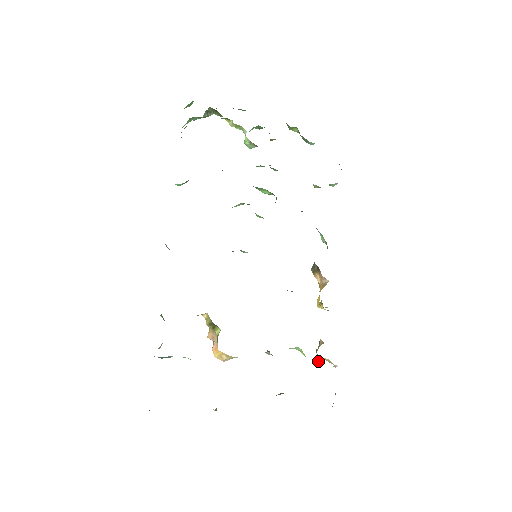
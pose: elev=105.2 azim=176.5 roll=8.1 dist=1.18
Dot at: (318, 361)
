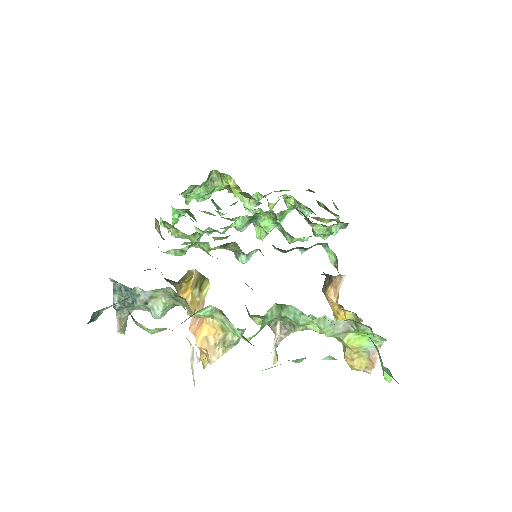
Dot at: (347, 333)
